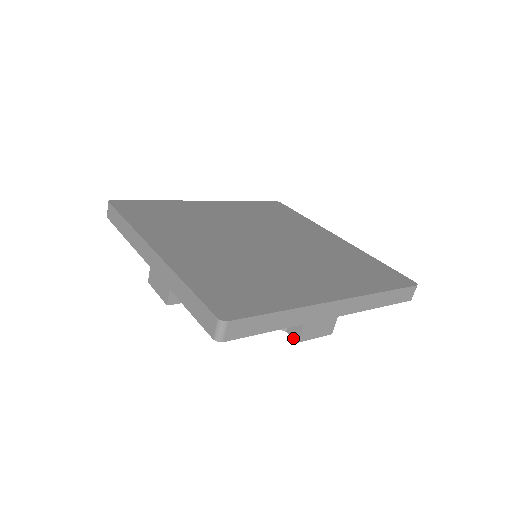
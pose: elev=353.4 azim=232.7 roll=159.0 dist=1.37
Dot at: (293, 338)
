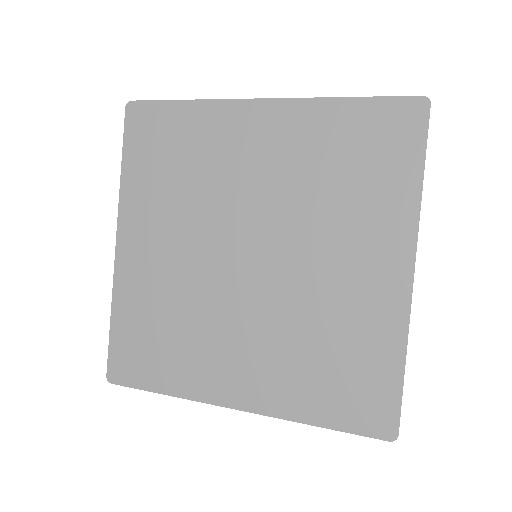
Dot at: occluded
